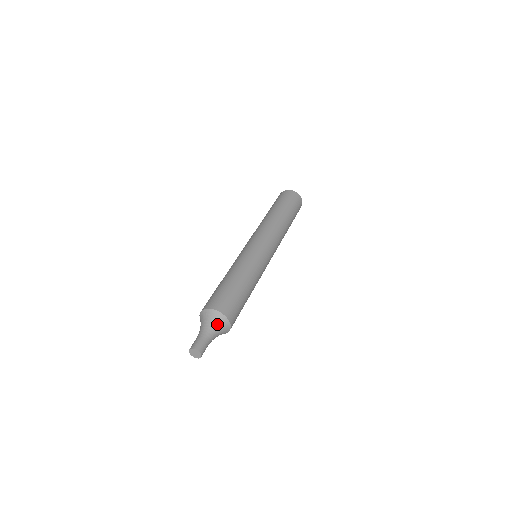
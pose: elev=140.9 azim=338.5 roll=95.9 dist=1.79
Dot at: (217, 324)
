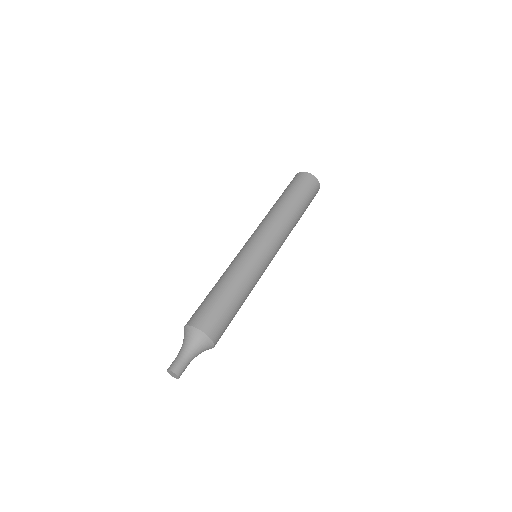
Dot at: (190, 338)
